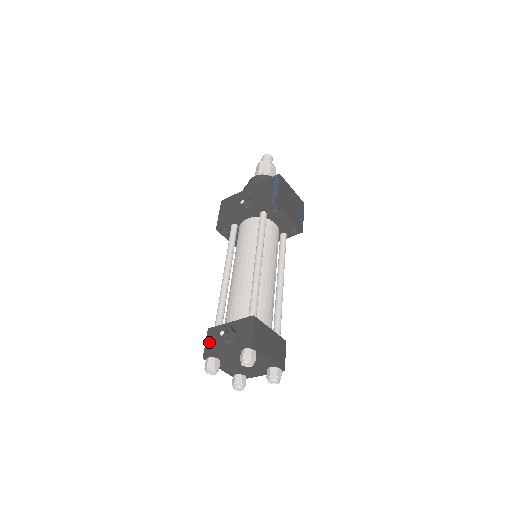
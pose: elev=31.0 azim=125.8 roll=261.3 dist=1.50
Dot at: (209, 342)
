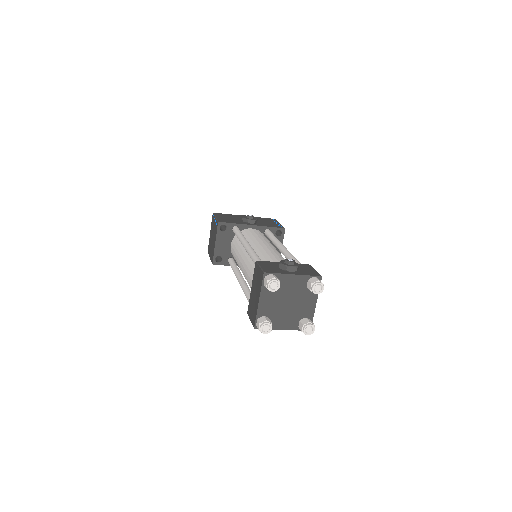
Dot at: (266, 266)
